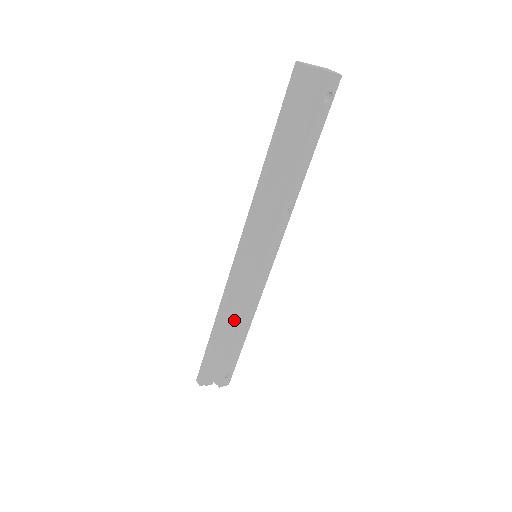
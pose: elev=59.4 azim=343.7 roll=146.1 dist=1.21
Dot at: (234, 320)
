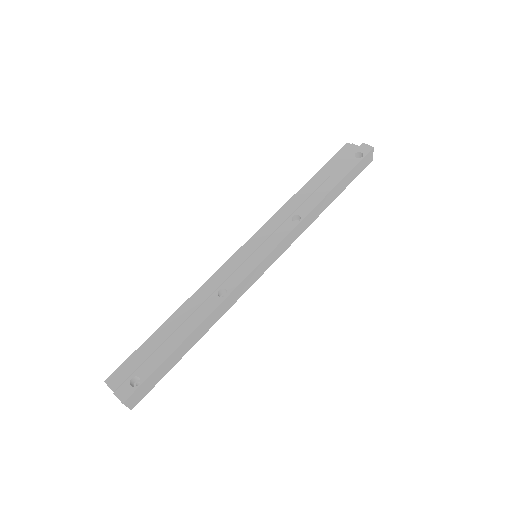
Dot at: occluded
